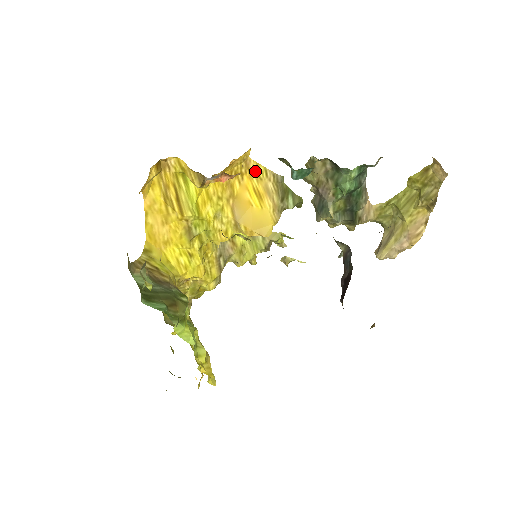
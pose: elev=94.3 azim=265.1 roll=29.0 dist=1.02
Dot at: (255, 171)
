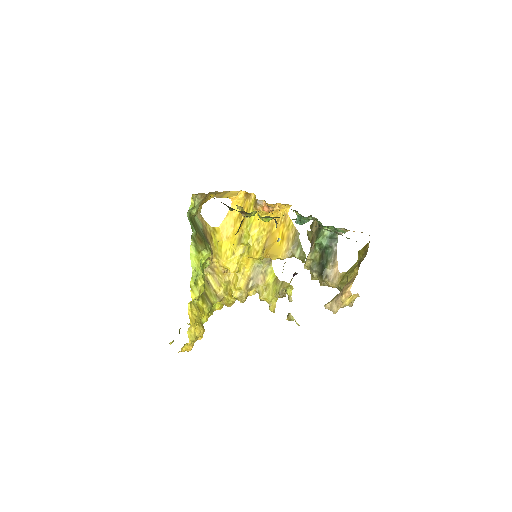
Dot at: (288, 224)
